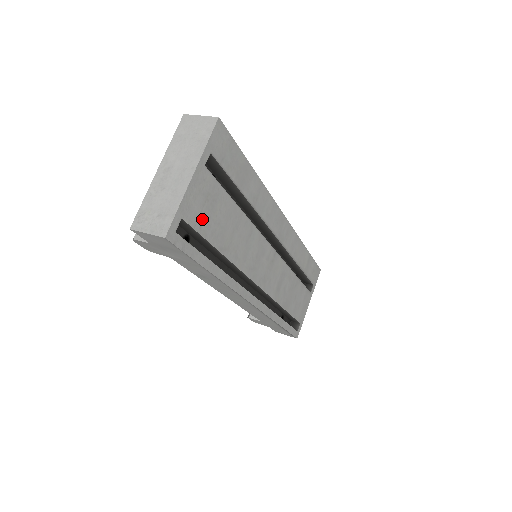
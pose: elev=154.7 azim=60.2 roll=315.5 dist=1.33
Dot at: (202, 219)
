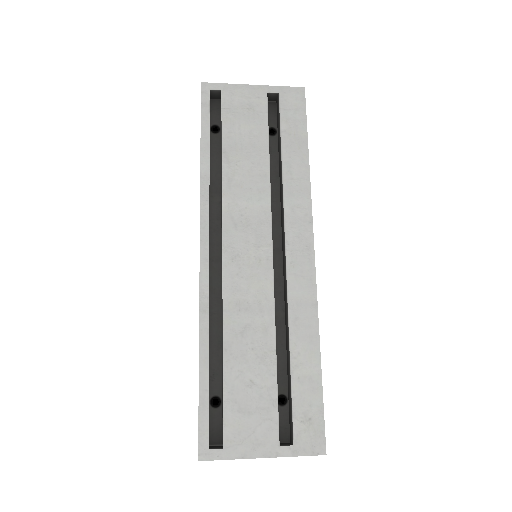
Dot at: (233, 113)
